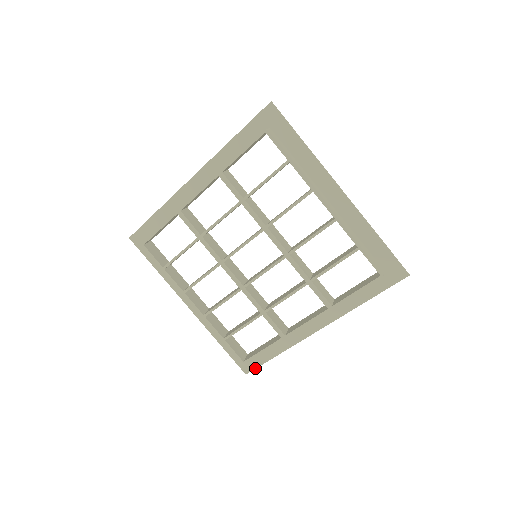
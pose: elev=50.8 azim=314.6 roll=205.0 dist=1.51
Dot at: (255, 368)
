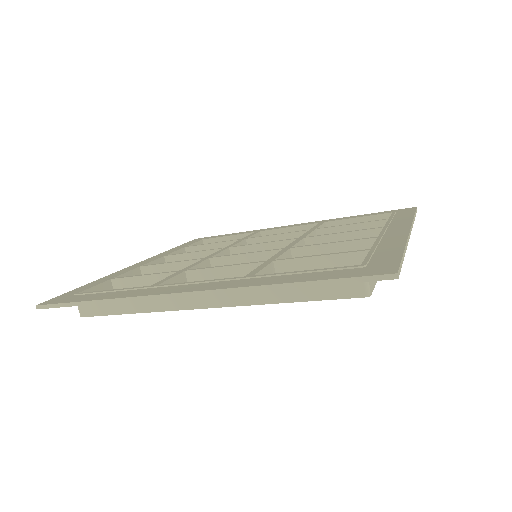
Dot at: occluded
